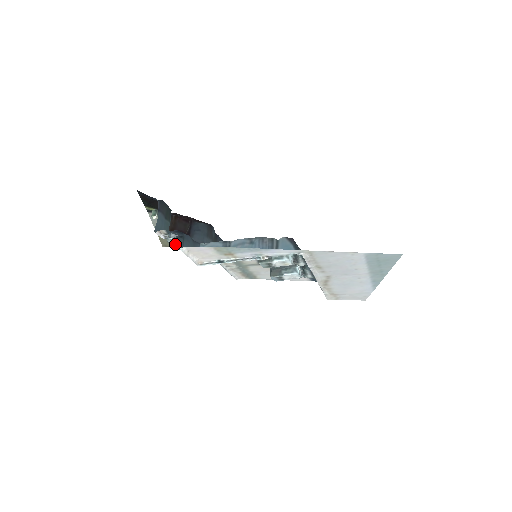
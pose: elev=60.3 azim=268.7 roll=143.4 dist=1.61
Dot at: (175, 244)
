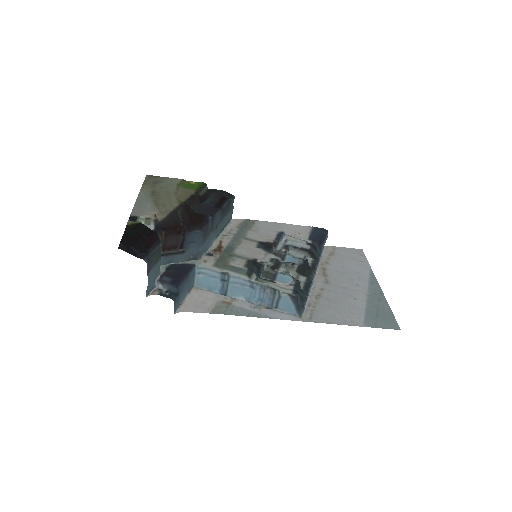
Dot at: (162, 180)
